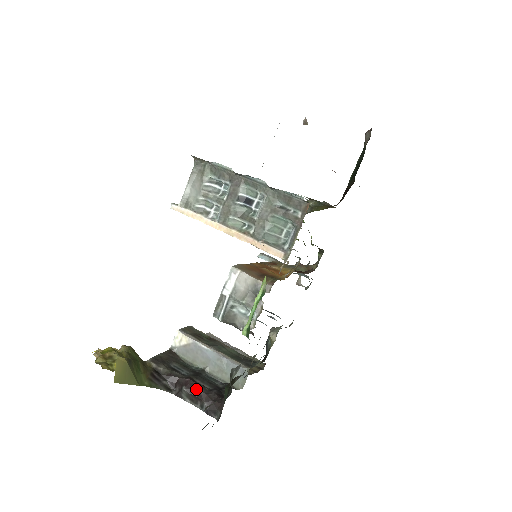
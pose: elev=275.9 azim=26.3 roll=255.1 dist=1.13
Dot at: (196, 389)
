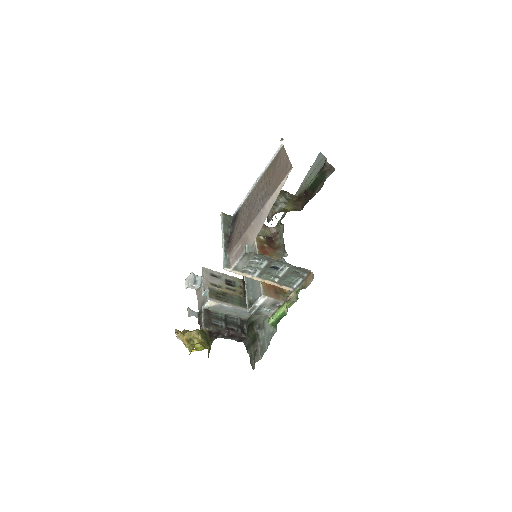
Dot at: (232, 334)
